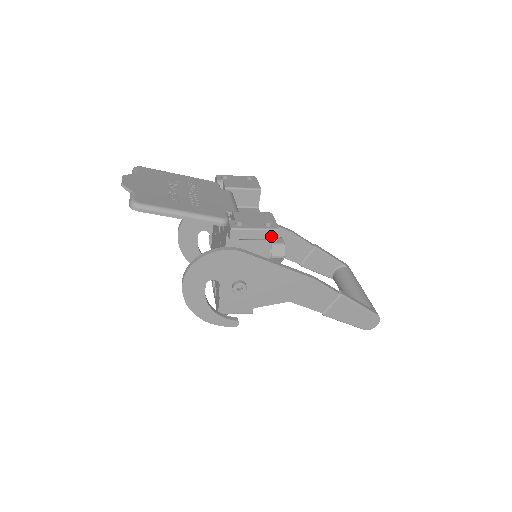
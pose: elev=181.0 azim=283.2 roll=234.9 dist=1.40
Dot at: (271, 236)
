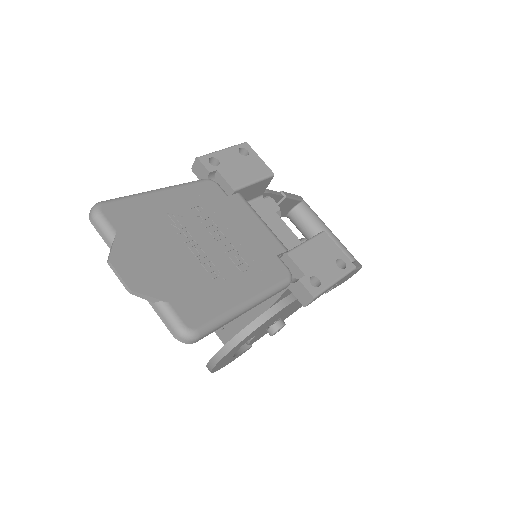
Dot at: (344, 278)
